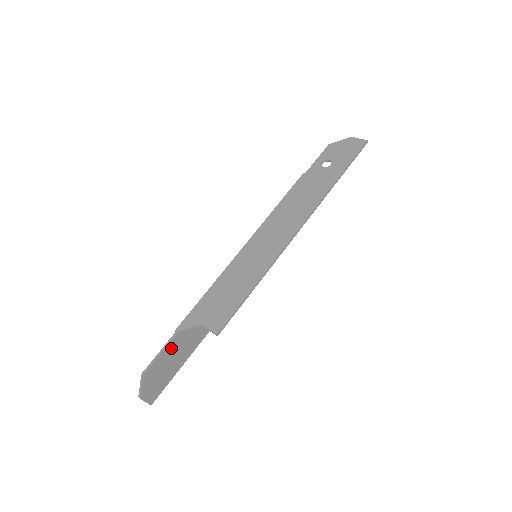
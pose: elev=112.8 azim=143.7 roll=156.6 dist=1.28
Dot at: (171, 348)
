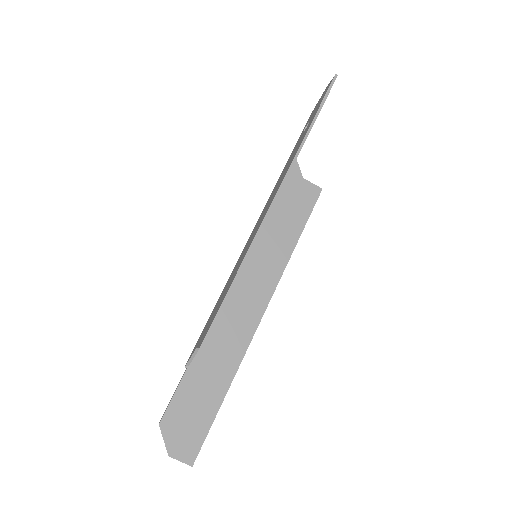
Dot at: (187, 388)
